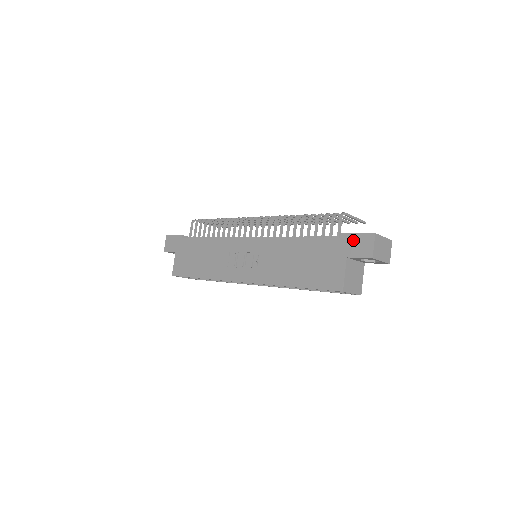
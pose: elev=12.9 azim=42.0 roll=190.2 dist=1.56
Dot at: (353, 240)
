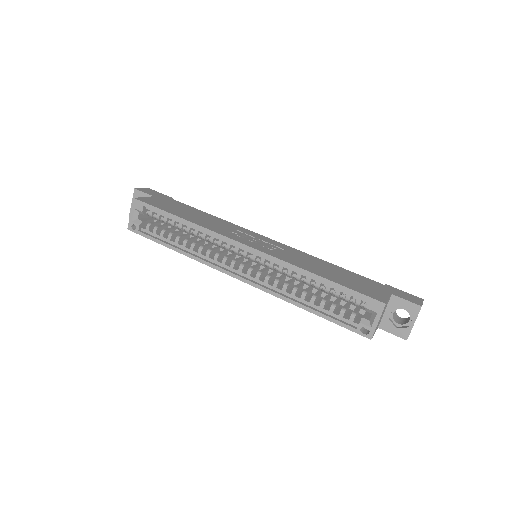
Dot at: (400, 291)
